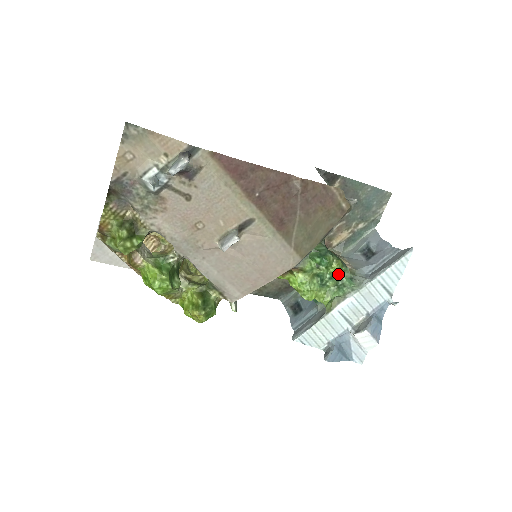
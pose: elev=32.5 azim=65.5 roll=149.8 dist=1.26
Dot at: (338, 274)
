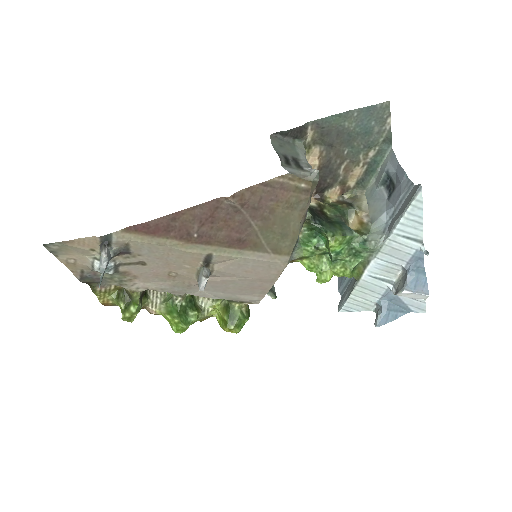
Dot at: (345, 245)
